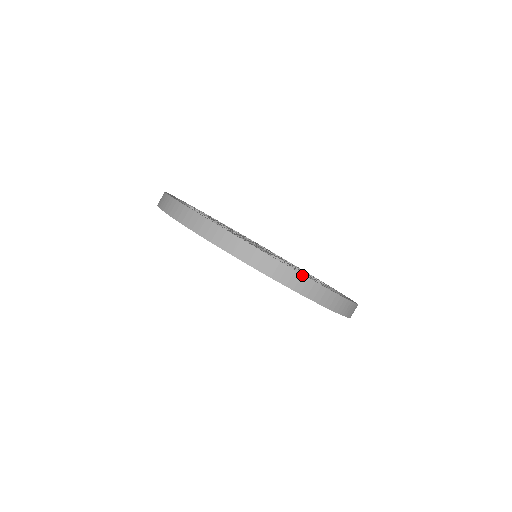
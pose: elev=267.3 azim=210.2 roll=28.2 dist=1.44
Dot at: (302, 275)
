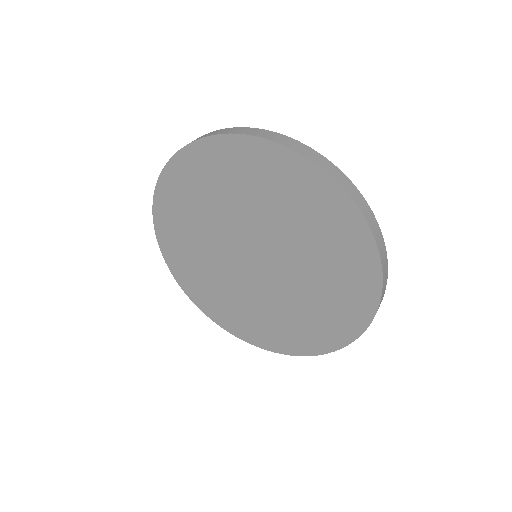
Dot at: occluded
